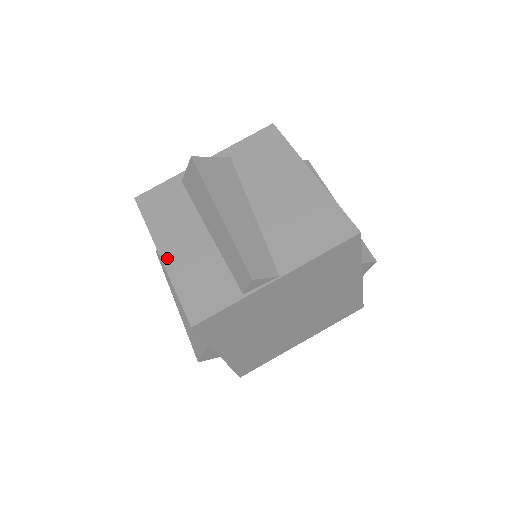
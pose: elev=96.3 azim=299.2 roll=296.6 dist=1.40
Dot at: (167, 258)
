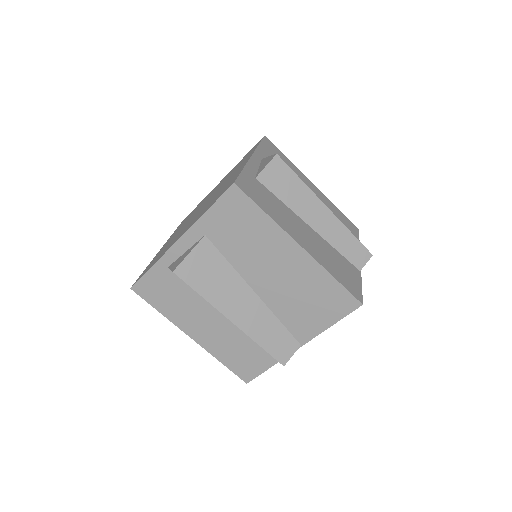
Dot at: (198, 340)
